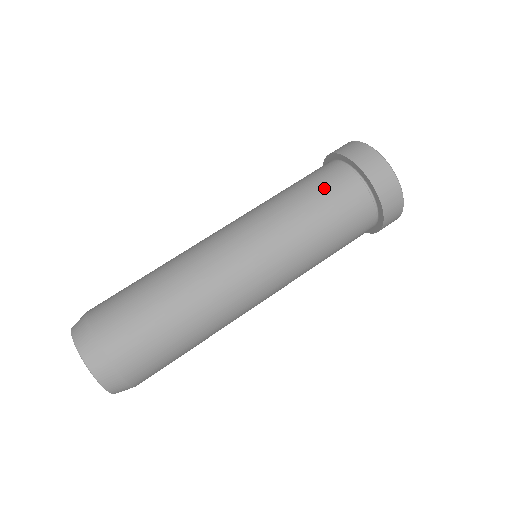
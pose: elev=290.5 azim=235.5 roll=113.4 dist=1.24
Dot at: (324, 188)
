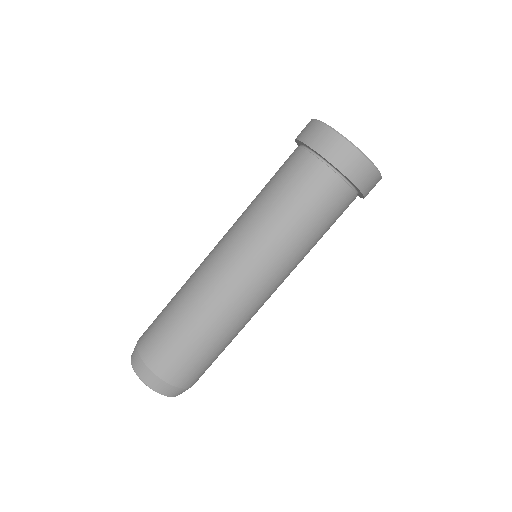
Dot at: (286, 179)
